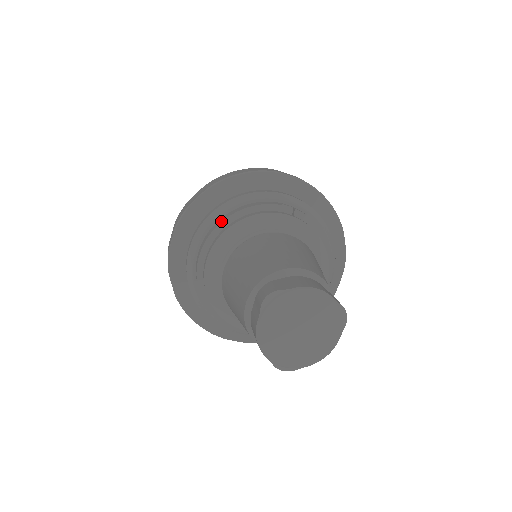
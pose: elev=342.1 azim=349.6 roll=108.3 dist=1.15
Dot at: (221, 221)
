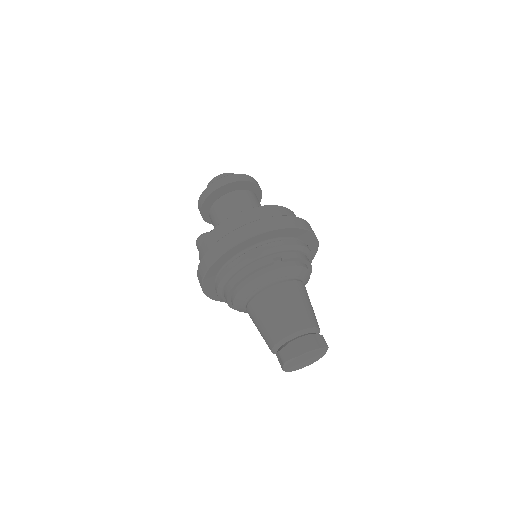
Dot at: (236, 282)
